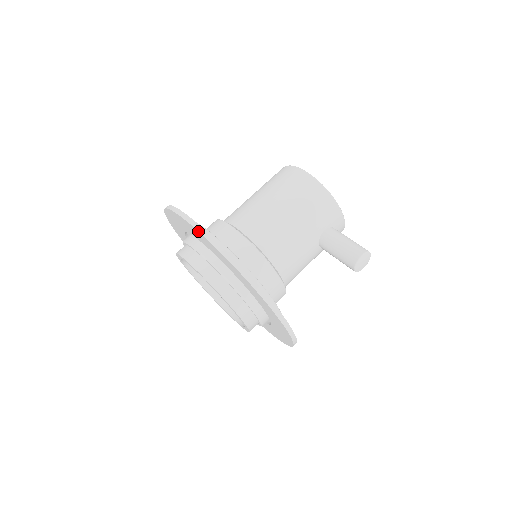
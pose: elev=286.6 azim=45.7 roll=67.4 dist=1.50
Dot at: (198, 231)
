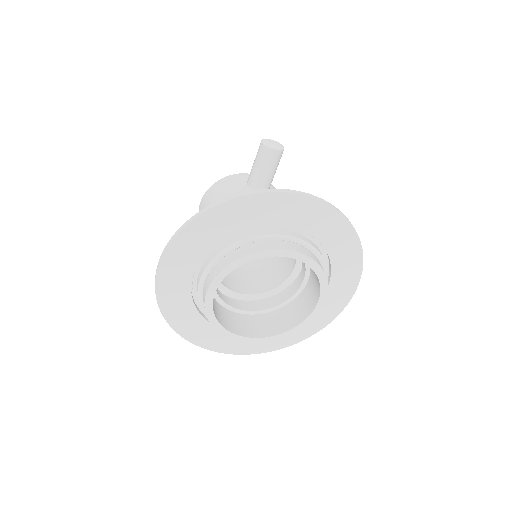
Dot at: (159, 262)
